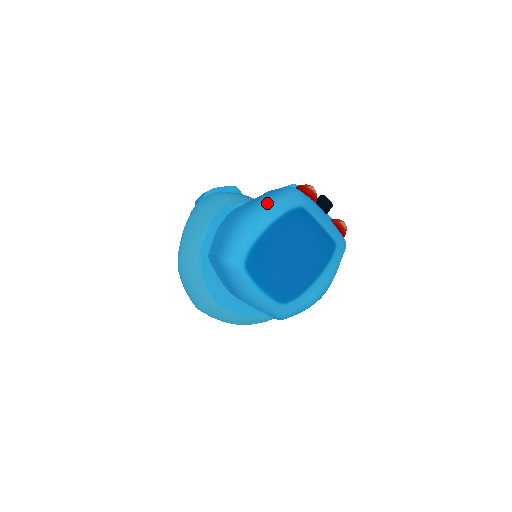
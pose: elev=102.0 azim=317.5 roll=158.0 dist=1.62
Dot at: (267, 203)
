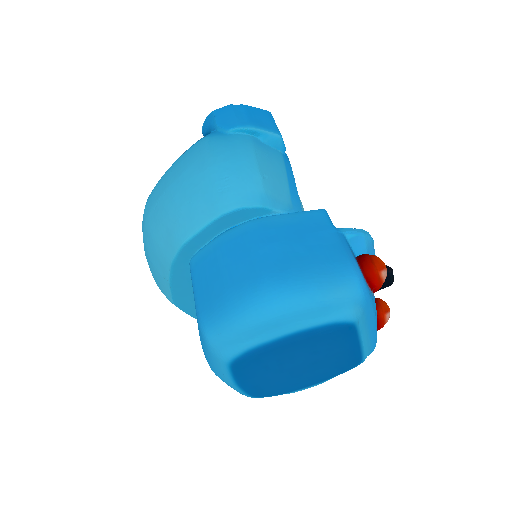
Dot at: (311, 297)
